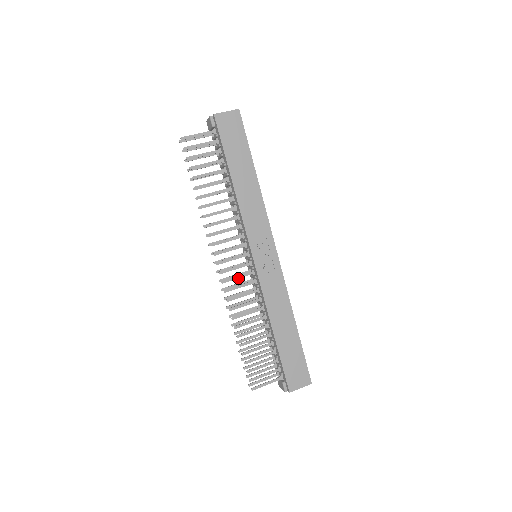
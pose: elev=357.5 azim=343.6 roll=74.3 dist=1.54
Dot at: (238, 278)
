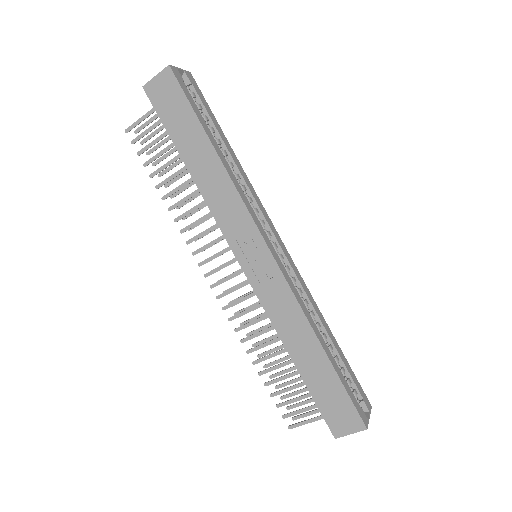
Dot at: (235, 290)
